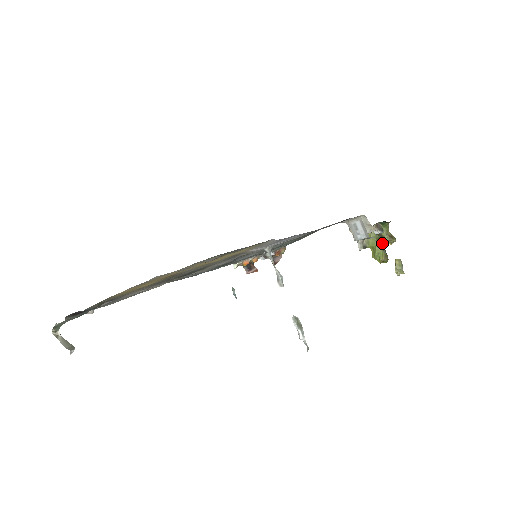
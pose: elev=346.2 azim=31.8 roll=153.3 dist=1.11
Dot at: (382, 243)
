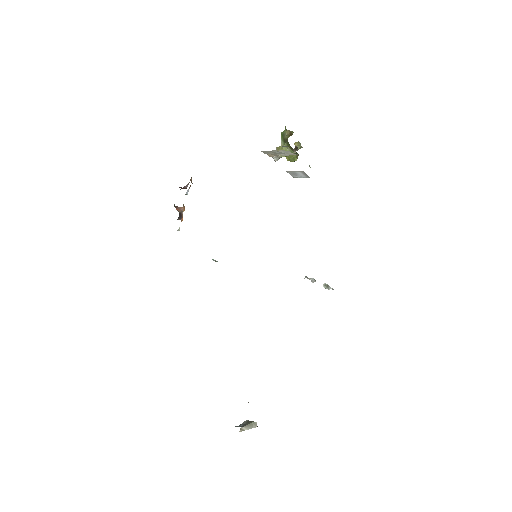
Dot at: (290, 146)
